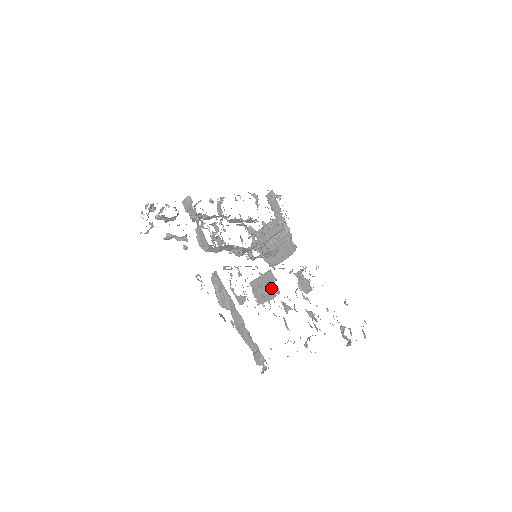
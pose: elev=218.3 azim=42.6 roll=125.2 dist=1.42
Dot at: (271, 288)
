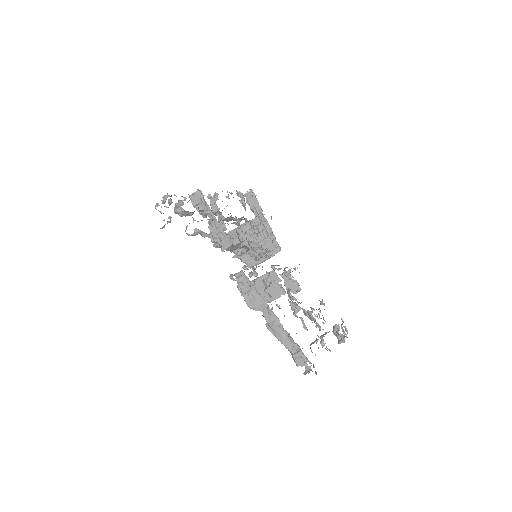
Dot at: (274, 289)
